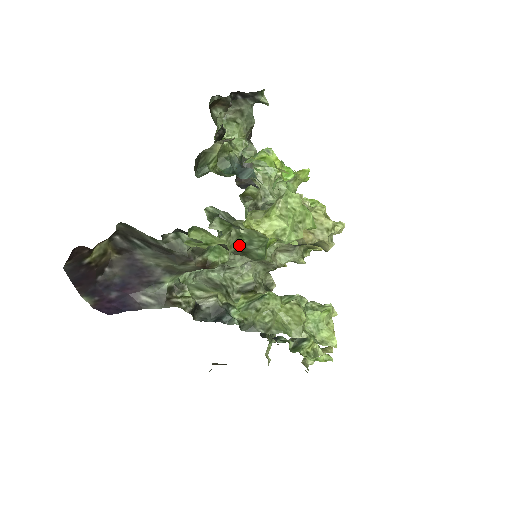
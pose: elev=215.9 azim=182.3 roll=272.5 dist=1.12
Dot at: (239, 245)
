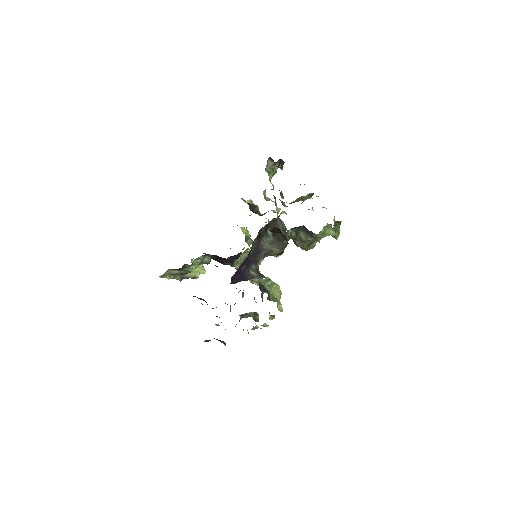
Dot at: occluded
